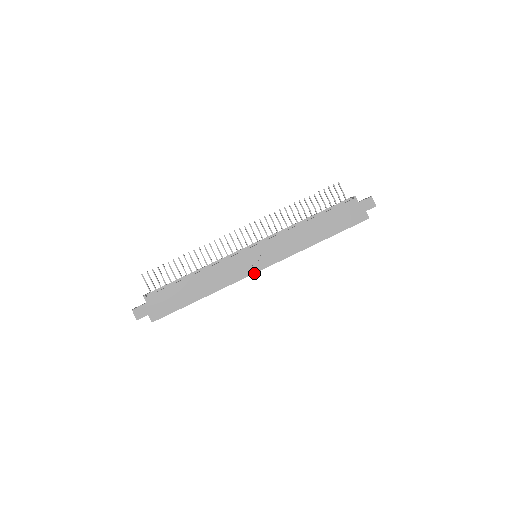
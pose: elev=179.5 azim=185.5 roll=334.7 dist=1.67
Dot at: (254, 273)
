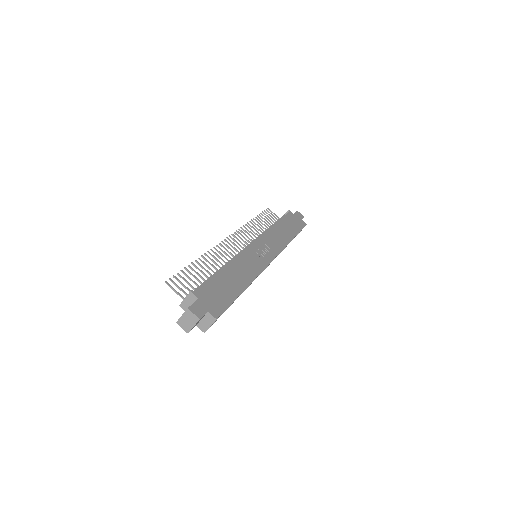
Dot at: (269, 263)
